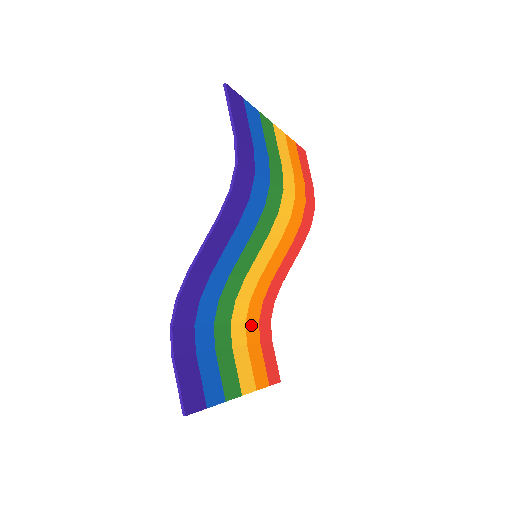
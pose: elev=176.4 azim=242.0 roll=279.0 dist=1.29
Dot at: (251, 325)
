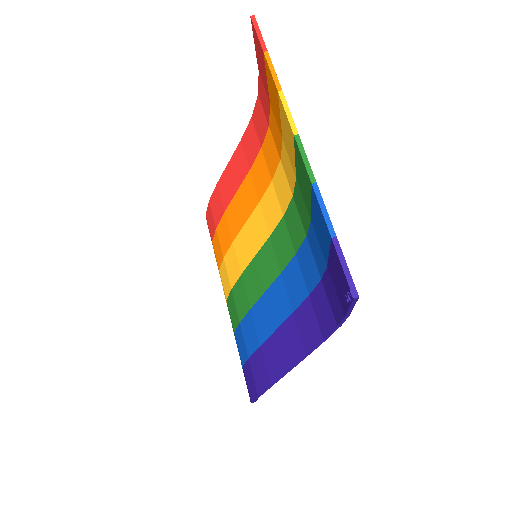
Dot at: occluded
